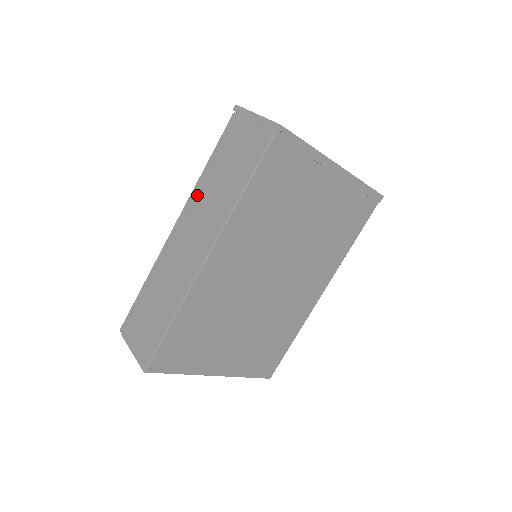
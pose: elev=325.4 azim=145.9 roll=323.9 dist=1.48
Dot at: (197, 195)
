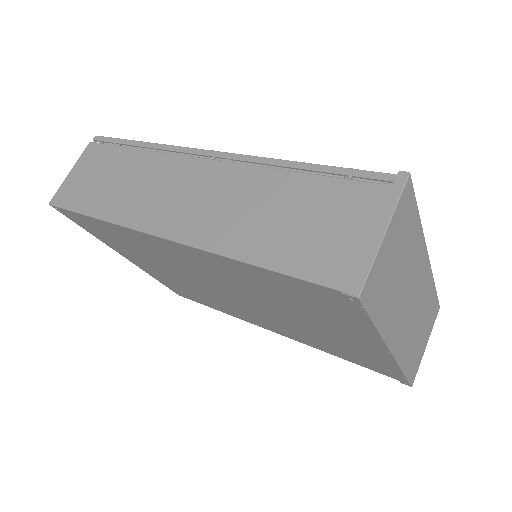
Dot at: (252, 171)
